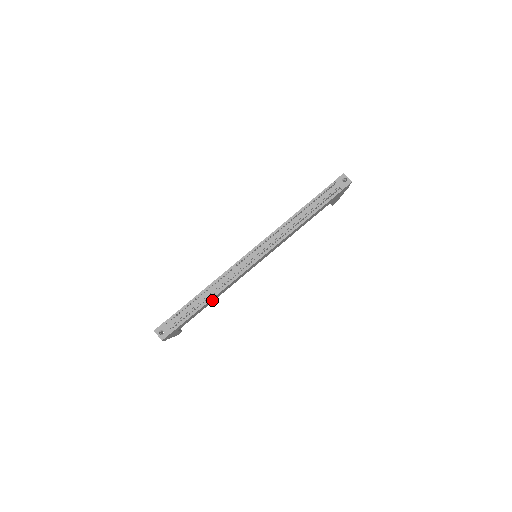
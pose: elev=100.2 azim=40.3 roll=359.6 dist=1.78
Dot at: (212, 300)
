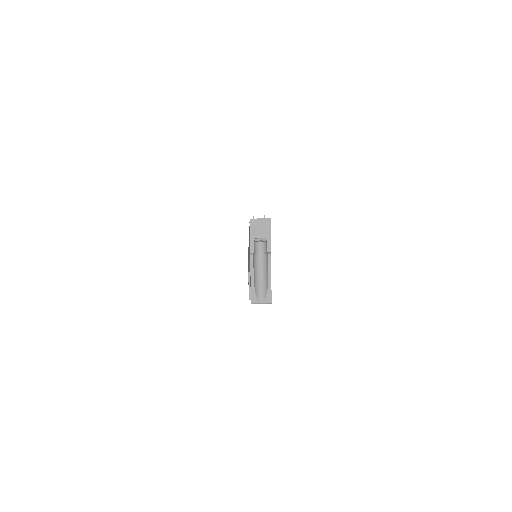
Dot at: occluded
